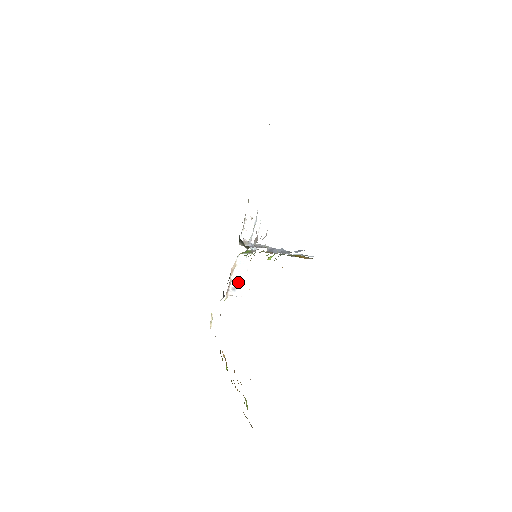
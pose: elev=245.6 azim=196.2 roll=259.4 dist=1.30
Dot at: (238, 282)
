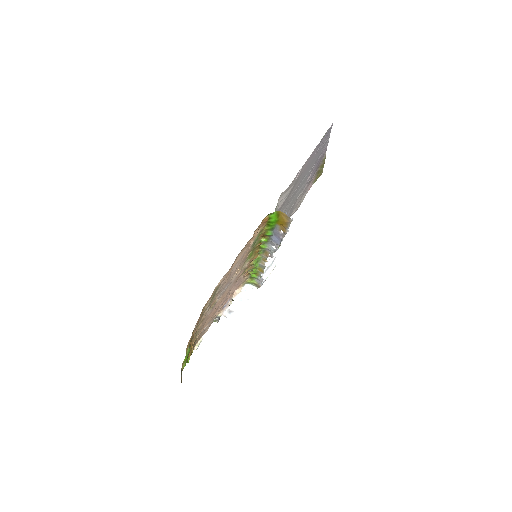
Dot at: (236, 307)
